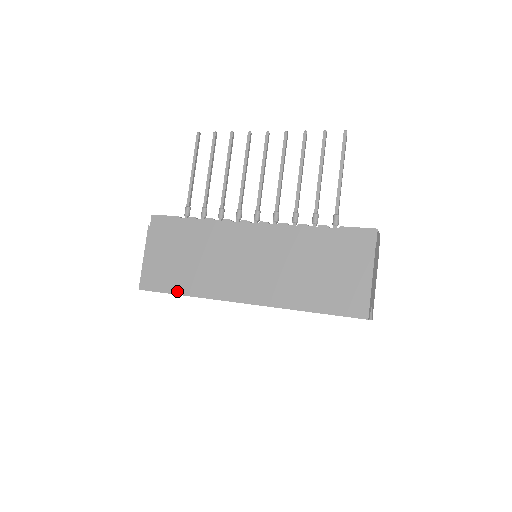
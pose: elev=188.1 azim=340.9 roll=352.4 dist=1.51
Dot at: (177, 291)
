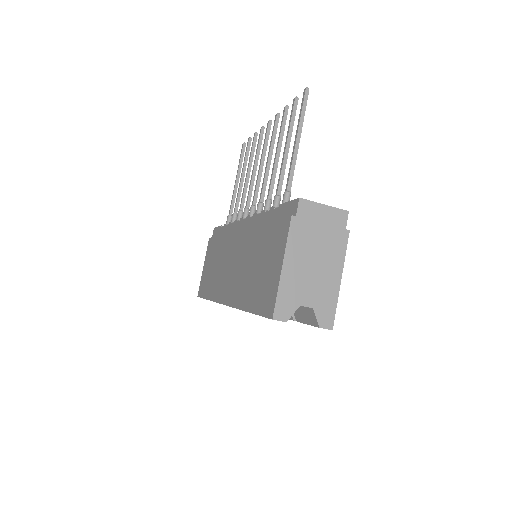
Dot at: (207, 296)
